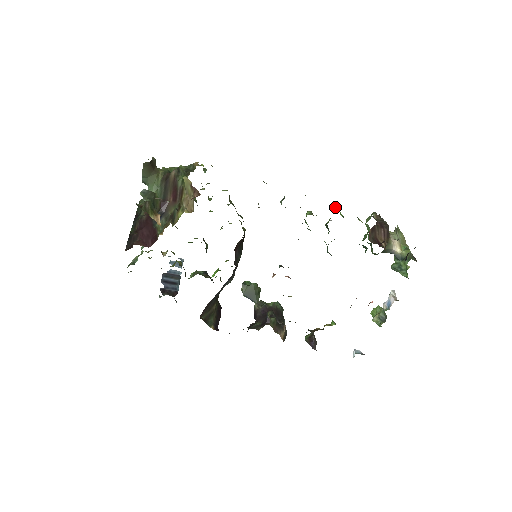
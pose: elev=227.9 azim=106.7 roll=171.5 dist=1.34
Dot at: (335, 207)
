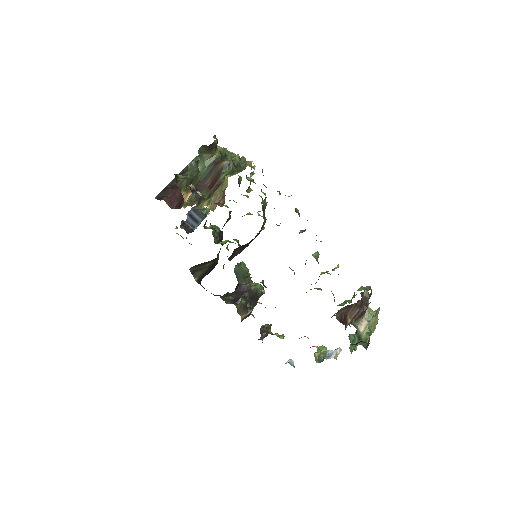
Dot at: (337, 266)
